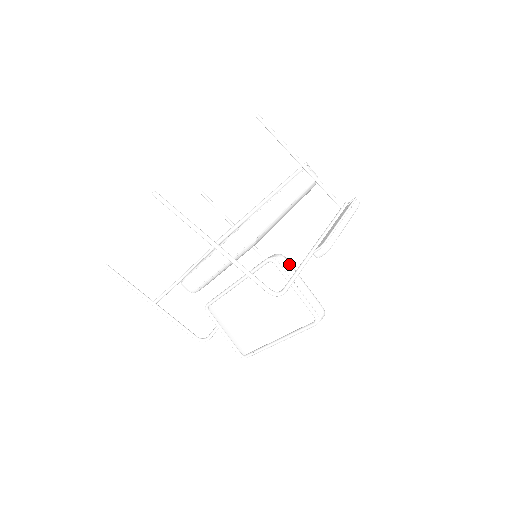
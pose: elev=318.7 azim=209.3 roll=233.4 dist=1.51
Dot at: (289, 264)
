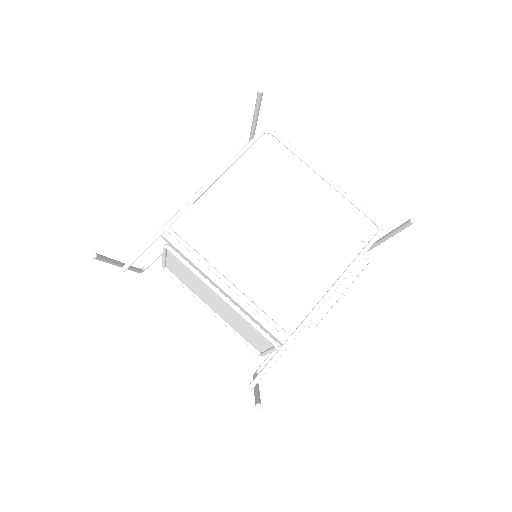
Dot at: occluded
